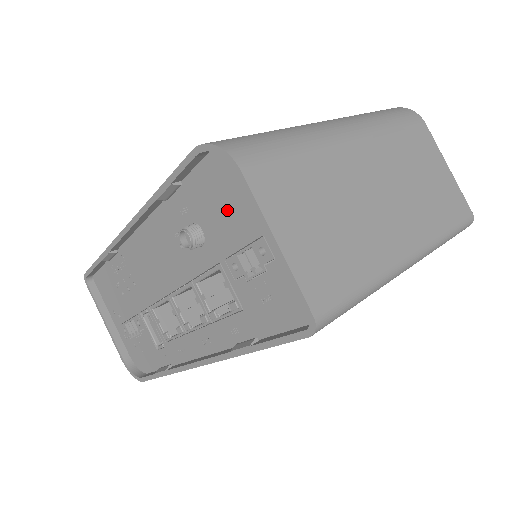
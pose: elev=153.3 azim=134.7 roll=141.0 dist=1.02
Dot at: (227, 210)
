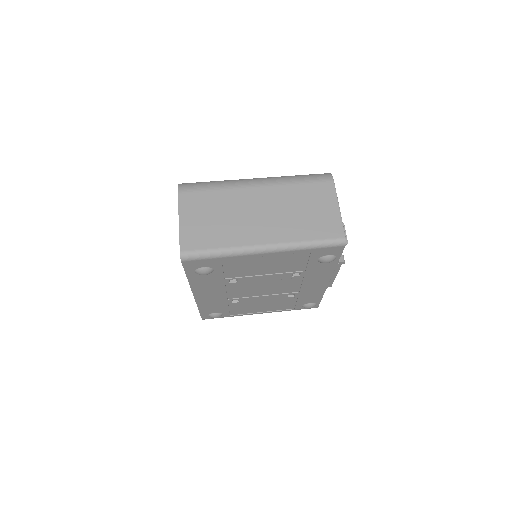
Dot at: occluded
